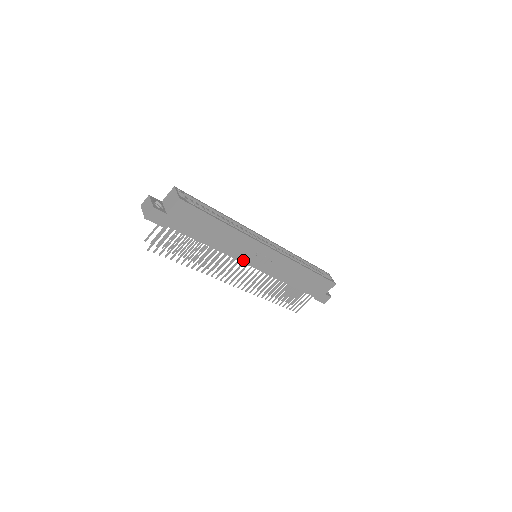
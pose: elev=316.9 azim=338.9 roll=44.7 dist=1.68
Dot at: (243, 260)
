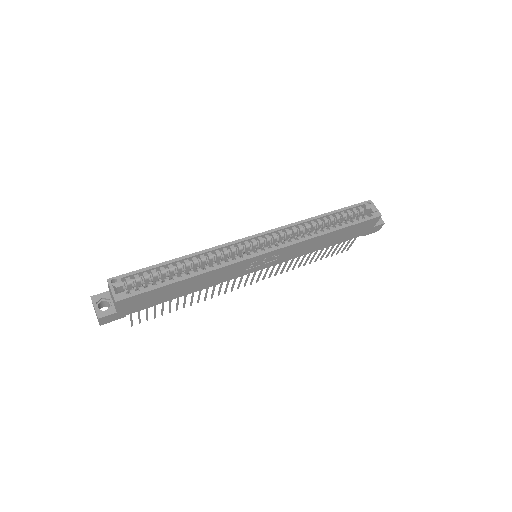
Dot at: (240, 275)
